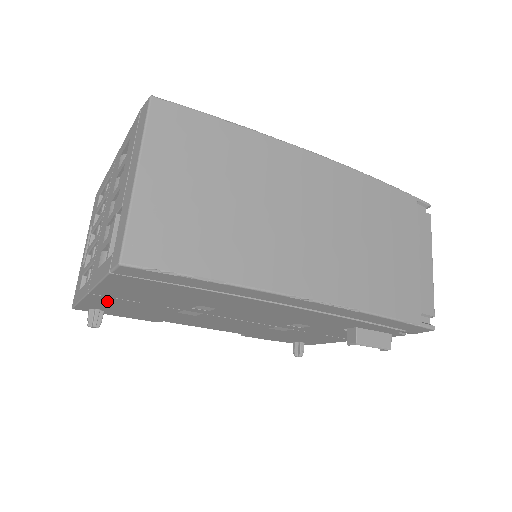
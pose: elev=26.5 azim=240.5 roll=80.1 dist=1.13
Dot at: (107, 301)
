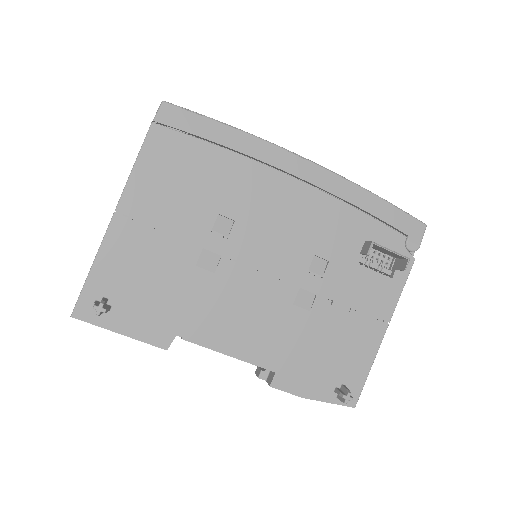
Dot at: (127, 243)
